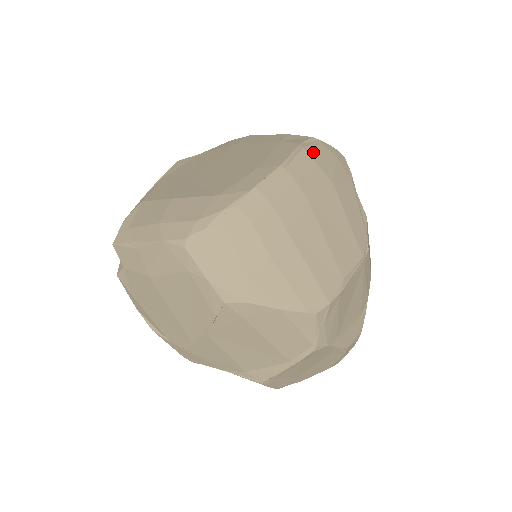
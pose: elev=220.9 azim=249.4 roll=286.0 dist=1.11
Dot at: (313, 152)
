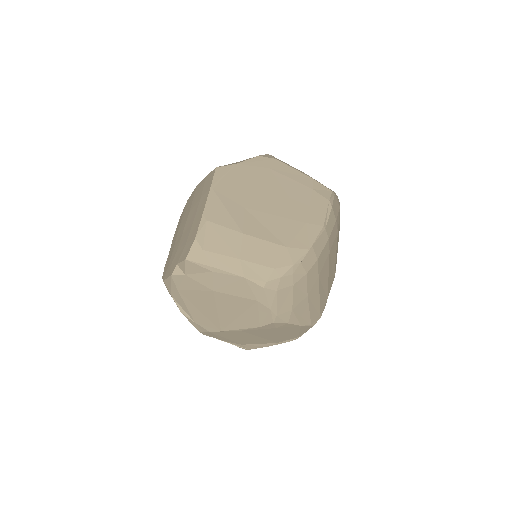
Dot at: (334, 208)
